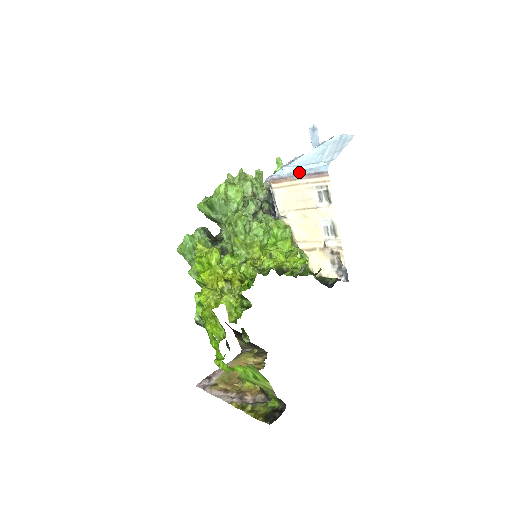
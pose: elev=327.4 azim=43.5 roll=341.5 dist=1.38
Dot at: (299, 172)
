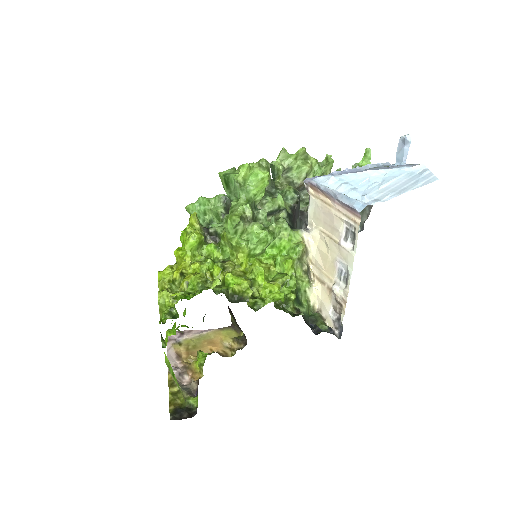
Dot at: (335, 193)
